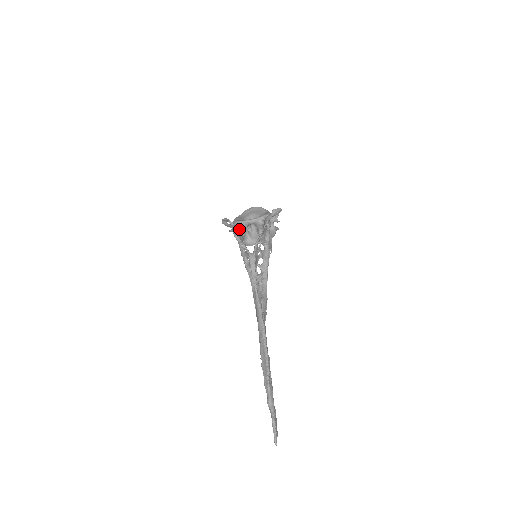
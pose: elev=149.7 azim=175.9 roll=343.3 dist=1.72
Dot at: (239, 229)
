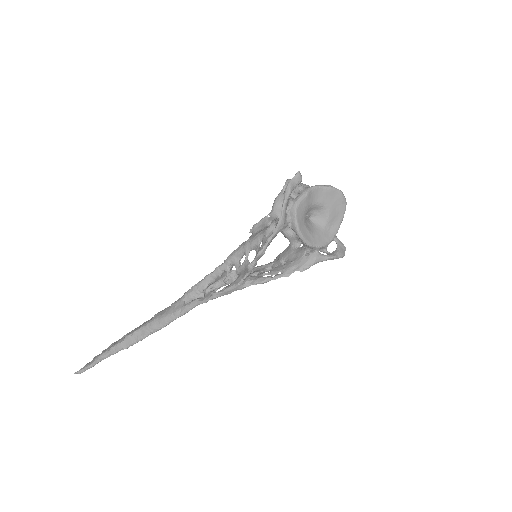
Dot at: (282, 229)
